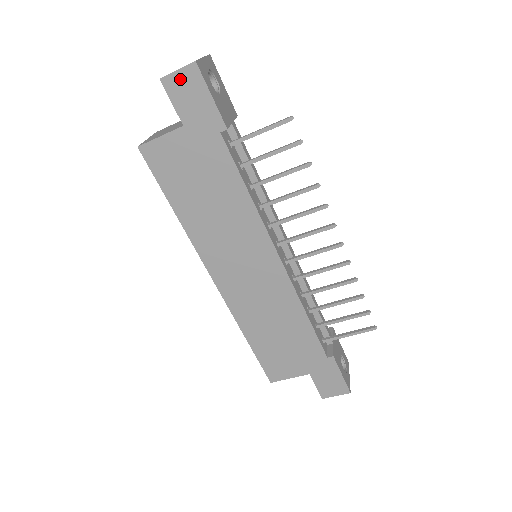
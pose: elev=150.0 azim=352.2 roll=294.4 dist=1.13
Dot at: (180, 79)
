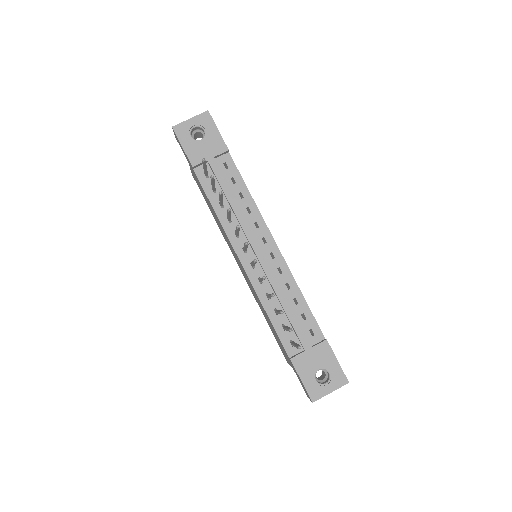
Dot at: (176, 137)
